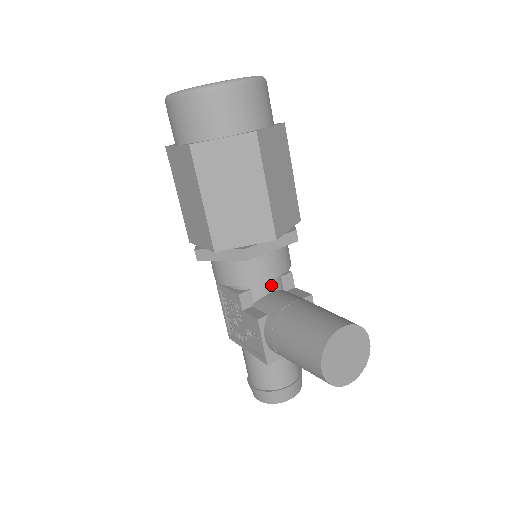
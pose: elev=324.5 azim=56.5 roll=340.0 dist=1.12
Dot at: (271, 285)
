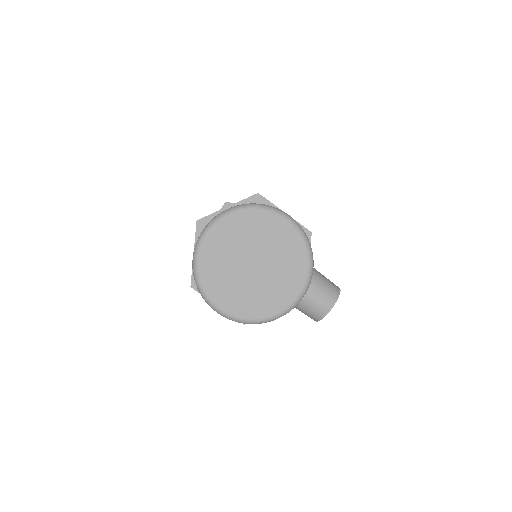
Dot at: occluded
